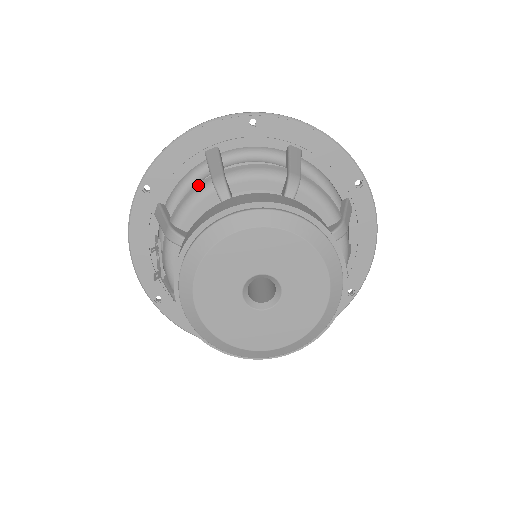
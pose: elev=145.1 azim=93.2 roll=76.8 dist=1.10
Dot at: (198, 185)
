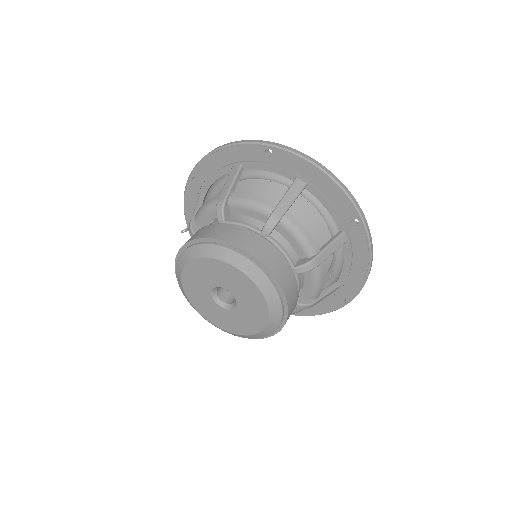
Dot at: (213, 198)
